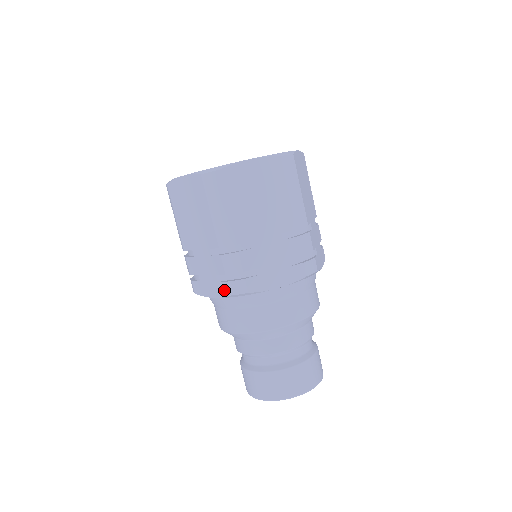
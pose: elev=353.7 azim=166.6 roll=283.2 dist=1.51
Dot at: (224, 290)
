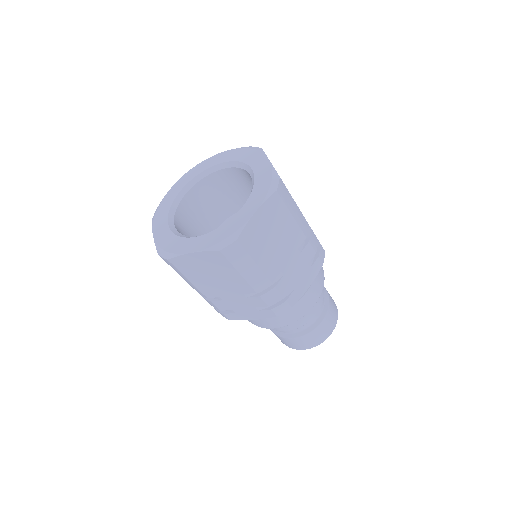
Dot at: (268, 314)
